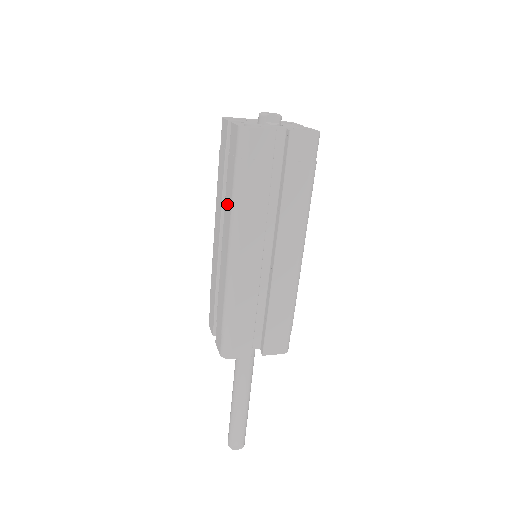
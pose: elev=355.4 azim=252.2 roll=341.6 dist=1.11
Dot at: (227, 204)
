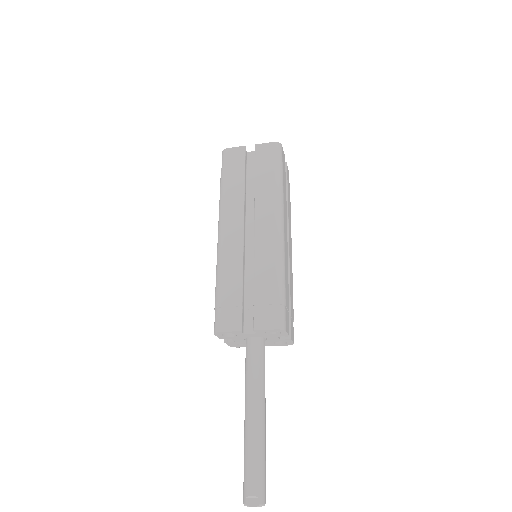
Dot at: occluded
